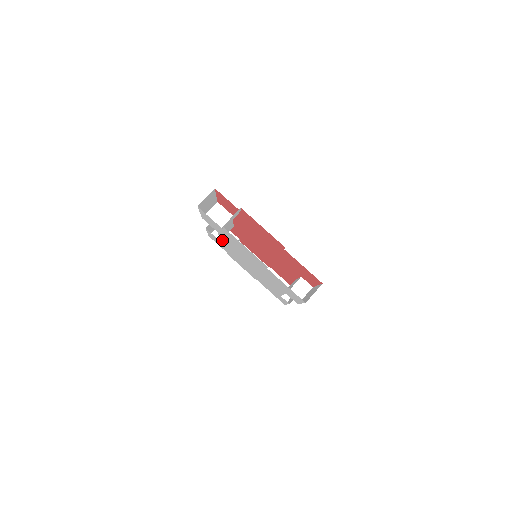
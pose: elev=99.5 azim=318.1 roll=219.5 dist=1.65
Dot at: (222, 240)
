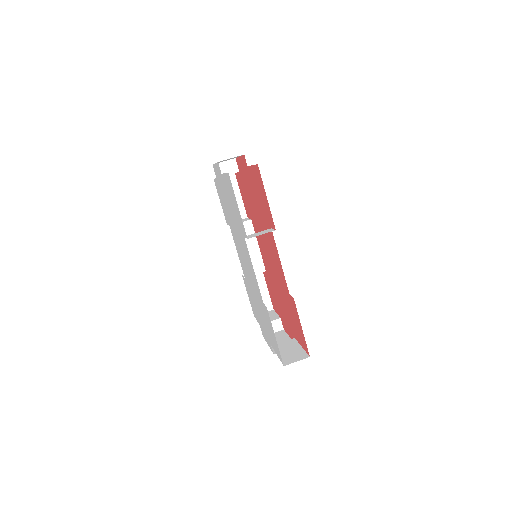
Dot at: occluded
